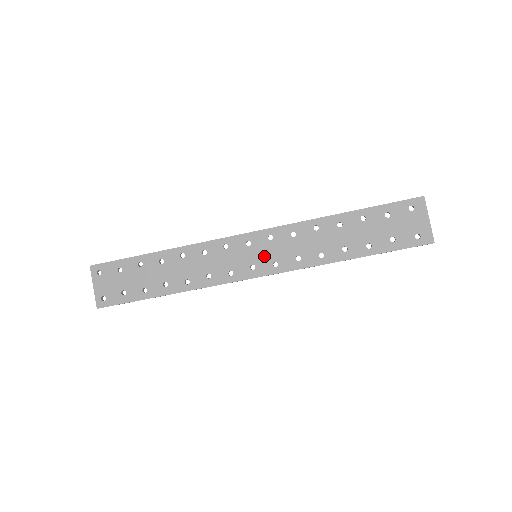
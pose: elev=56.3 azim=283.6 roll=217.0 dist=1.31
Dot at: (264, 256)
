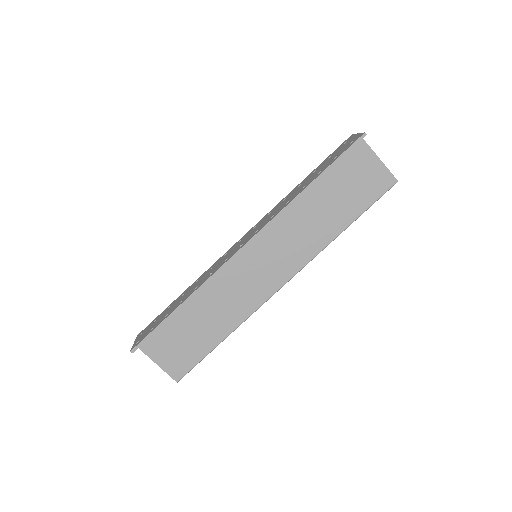
Dot at: (249, 236)
